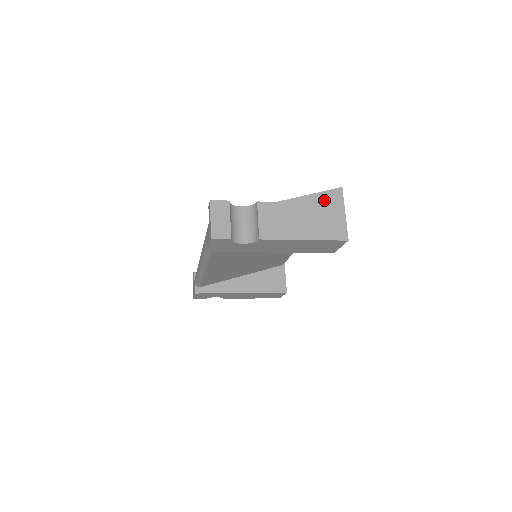
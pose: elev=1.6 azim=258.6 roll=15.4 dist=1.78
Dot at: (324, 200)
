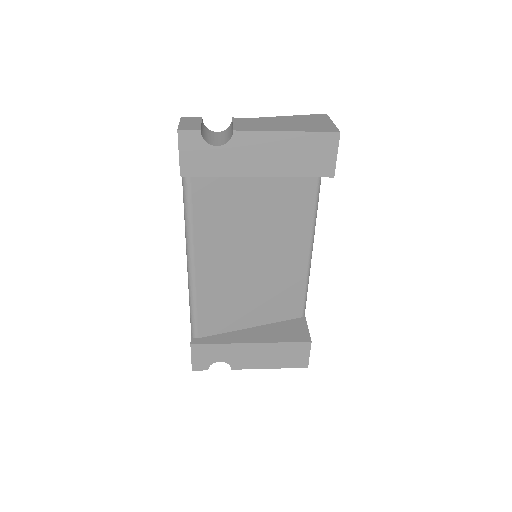
Dot at: (307, 118)
